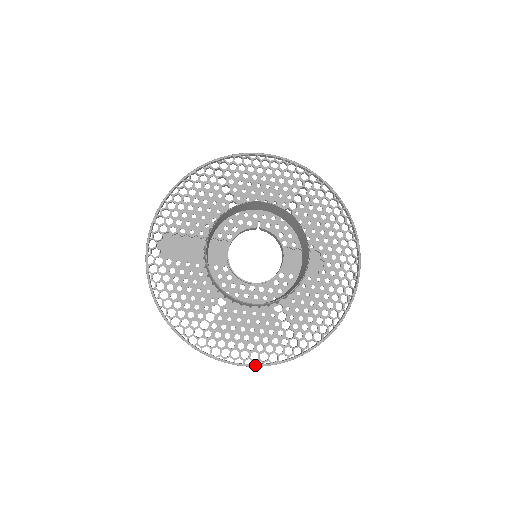
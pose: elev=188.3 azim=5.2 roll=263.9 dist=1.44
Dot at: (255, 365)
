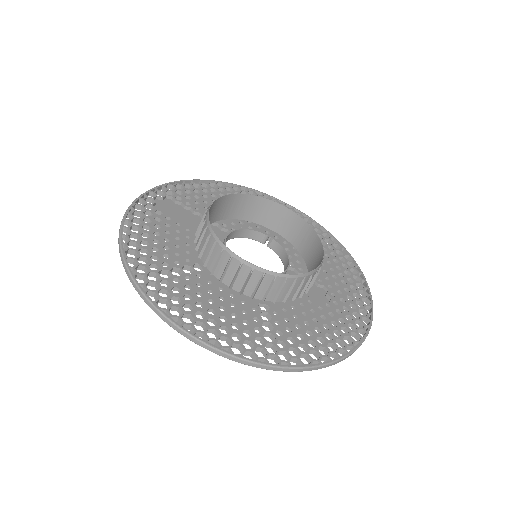
Dot at: (208, 343)
